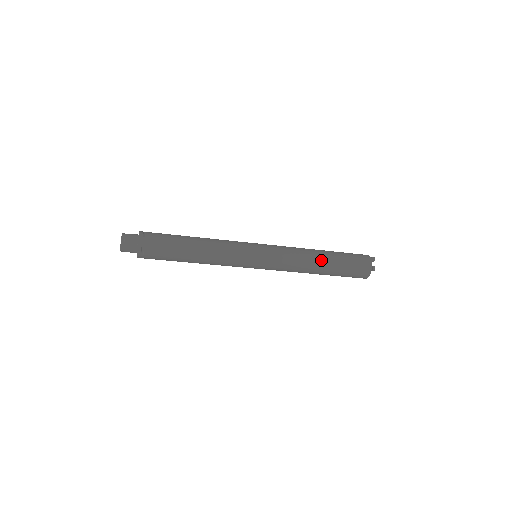
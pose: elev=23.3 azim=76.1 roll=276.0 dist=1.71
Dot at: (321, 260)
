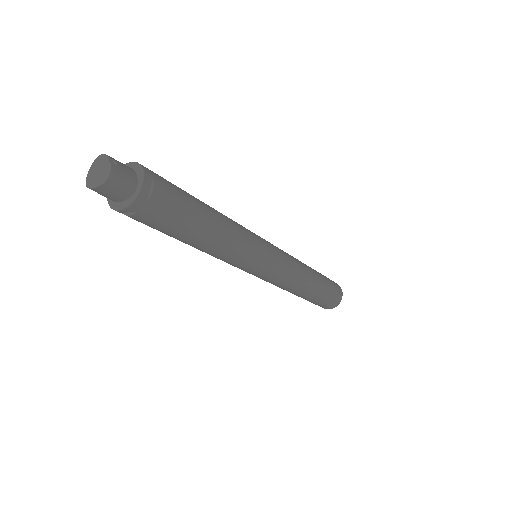
Dot at: (313, 271)
